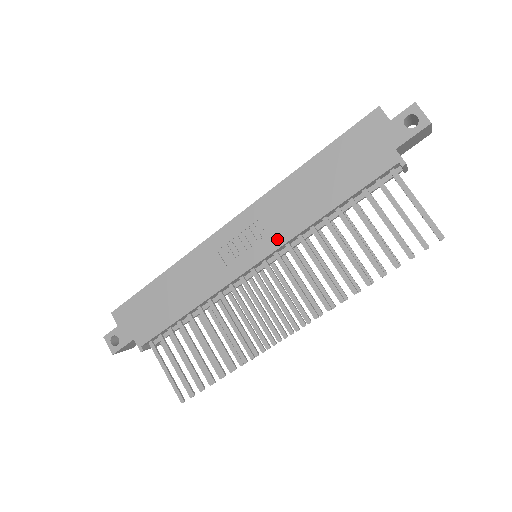
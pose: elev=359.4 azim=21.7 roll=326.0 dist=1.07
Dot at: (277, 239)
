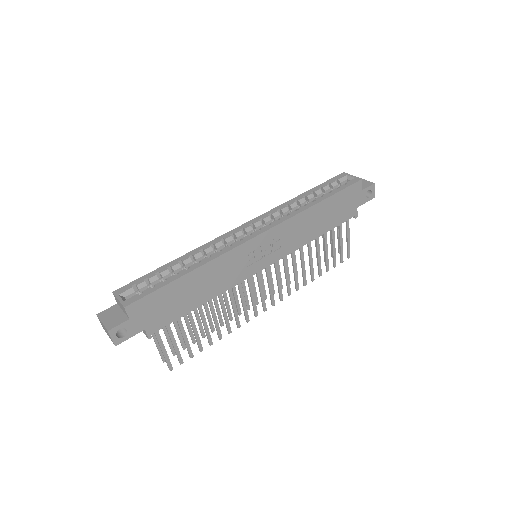
Dot at: (285, 251)
